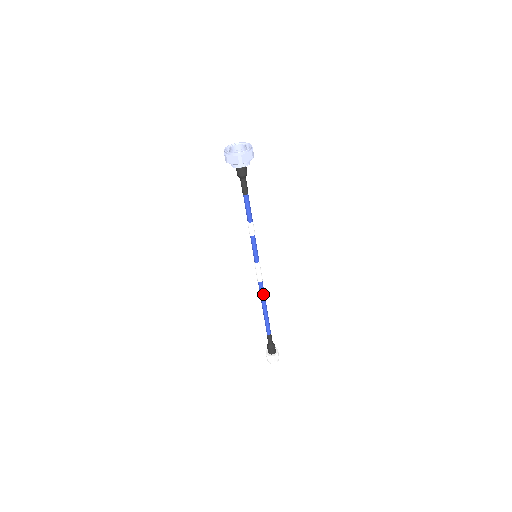
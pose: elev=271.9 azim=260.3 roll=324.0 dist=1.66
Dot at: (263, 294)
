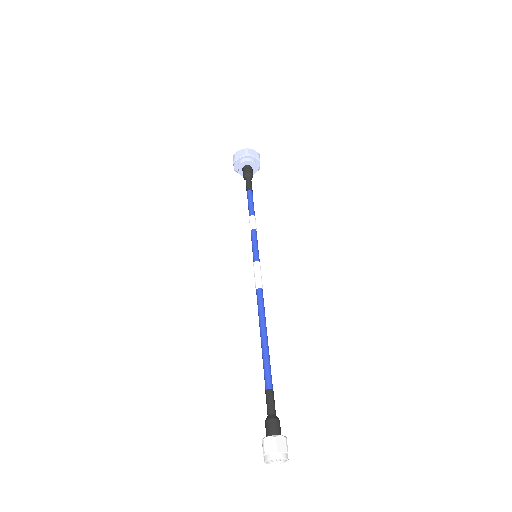
Dot at: (262, 308)
